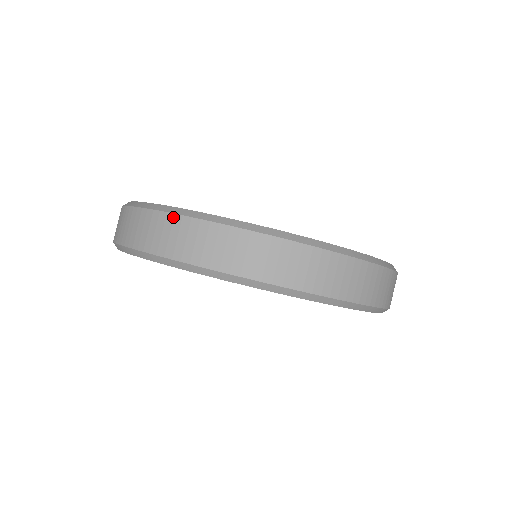
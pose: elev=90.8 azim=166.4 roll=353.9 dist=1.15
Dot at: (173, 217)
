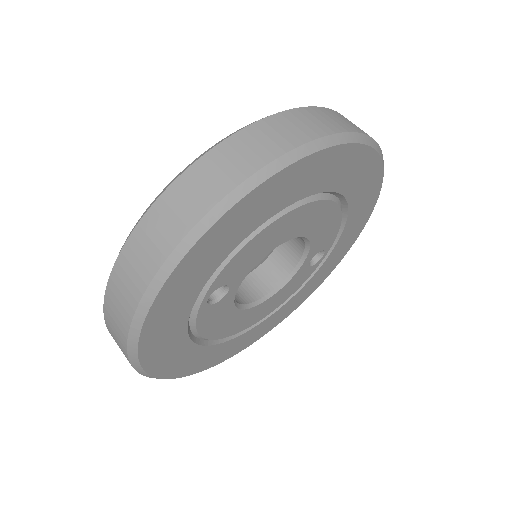
Dot at: (318, 108)
